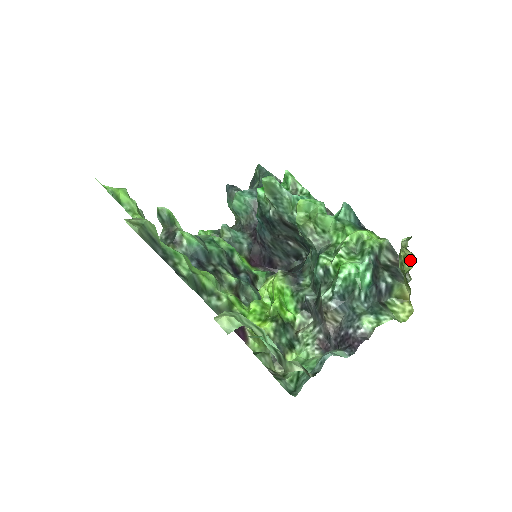
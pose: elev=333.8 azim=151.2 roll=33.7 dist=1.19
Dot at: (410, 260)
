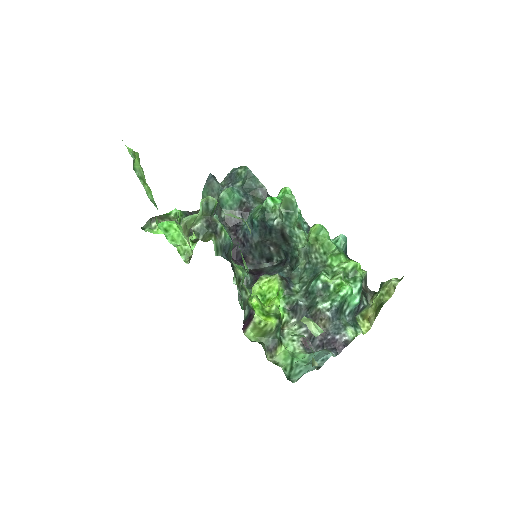
Dot at: (390, 294)
